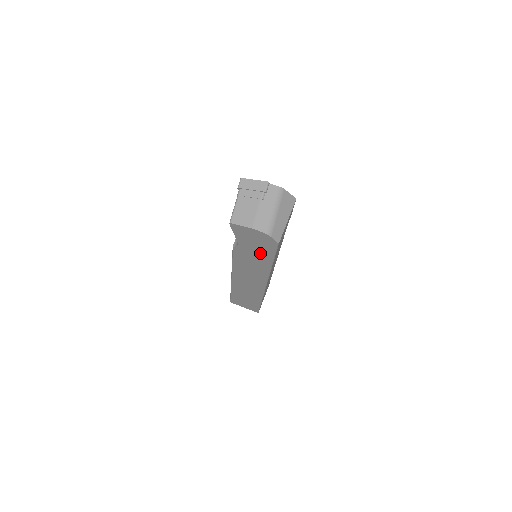
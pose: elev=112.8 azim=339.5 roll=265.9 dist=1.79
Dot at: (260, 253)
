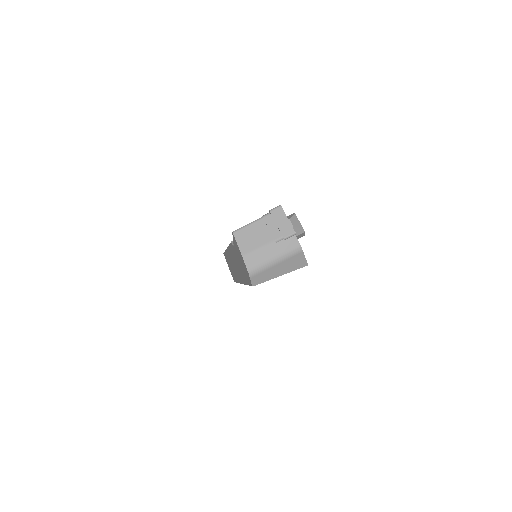
Dot at: occluded
